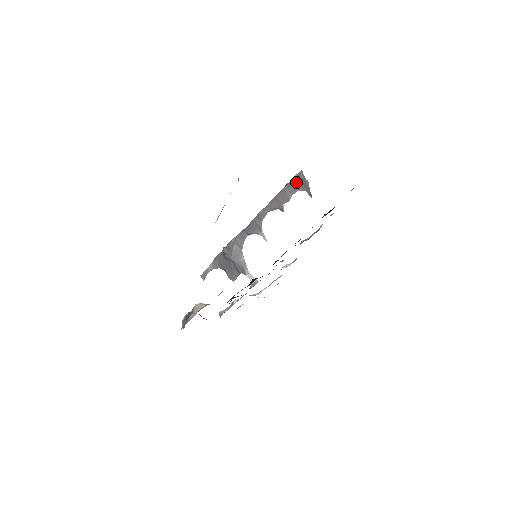
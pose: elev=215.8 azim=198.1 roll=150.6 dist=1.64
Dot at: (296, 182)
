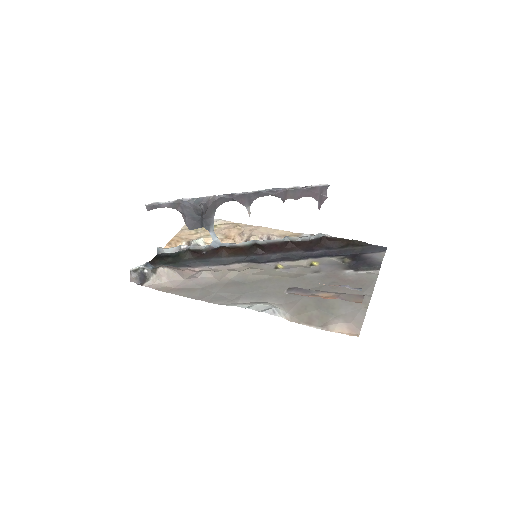
Dot at: (316, 191)
